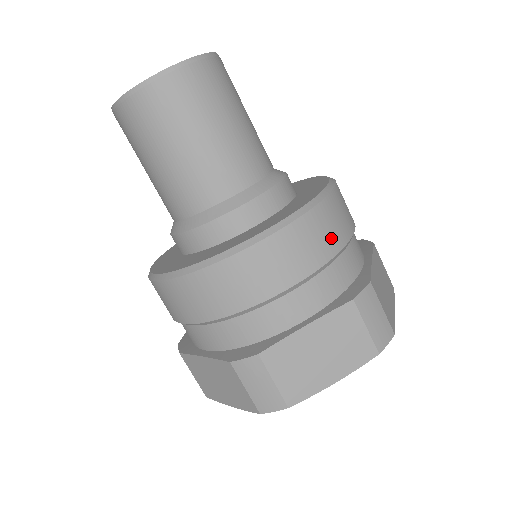
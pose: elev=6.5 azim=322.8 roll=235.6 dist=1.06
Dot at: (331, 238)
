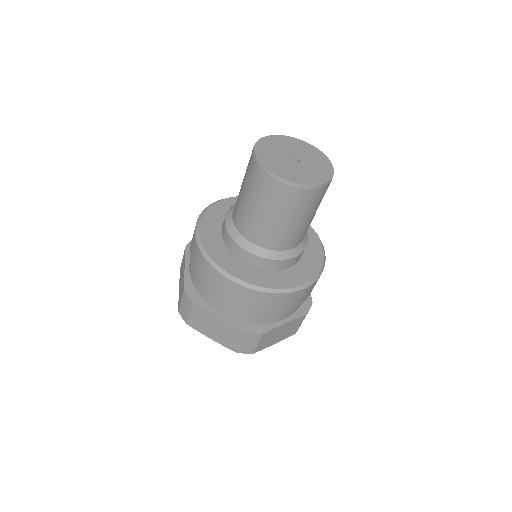
Dot at: (266, 307)
